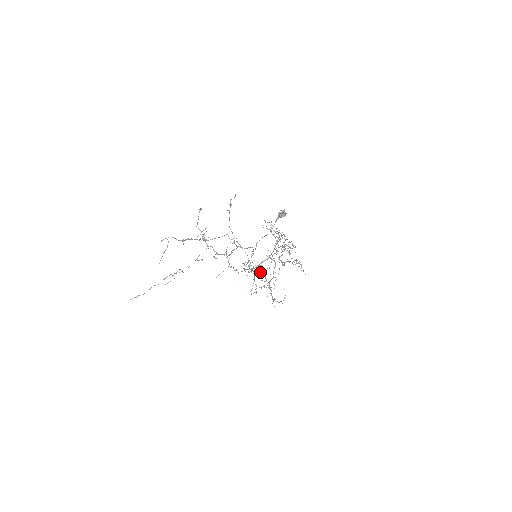
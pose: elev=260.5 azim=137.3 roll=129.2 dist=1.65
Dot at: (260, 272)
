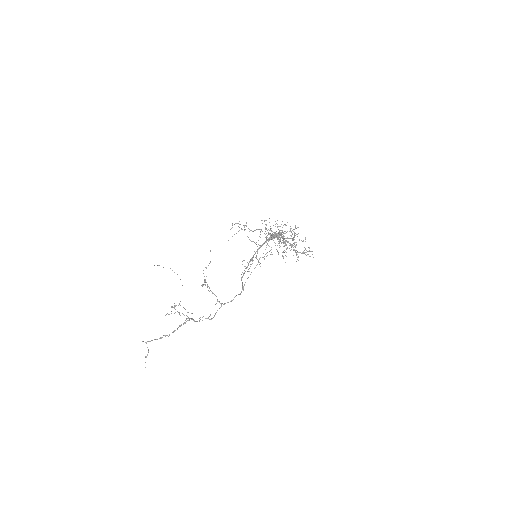
Dot at: (275, 224)
